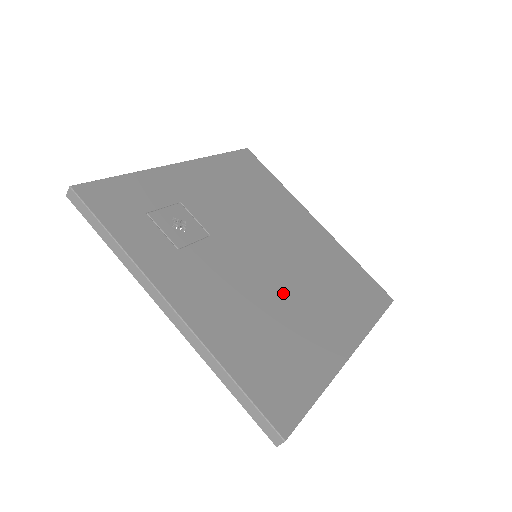
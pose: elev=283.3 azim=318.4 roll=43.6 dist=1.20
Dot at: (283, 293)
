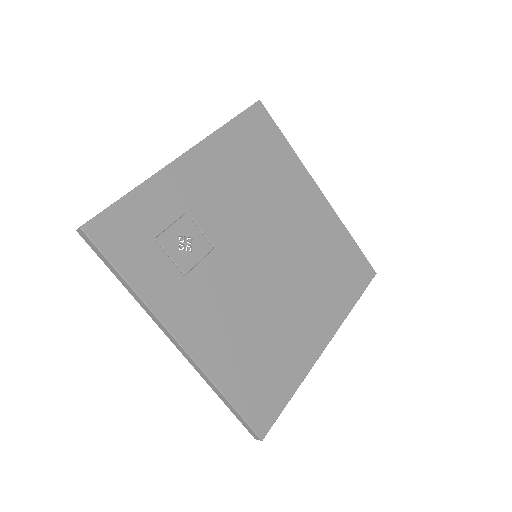
Dot at: (276, 298)
